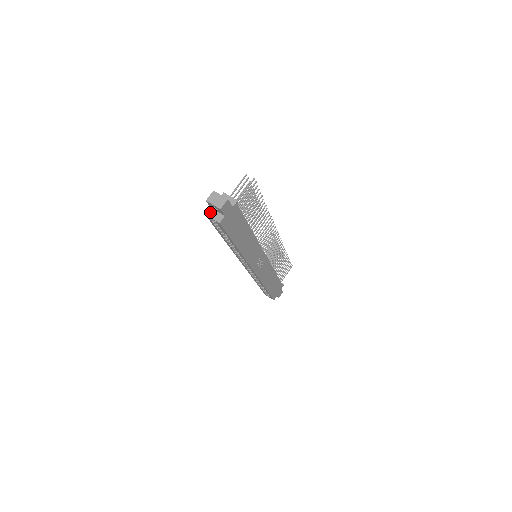
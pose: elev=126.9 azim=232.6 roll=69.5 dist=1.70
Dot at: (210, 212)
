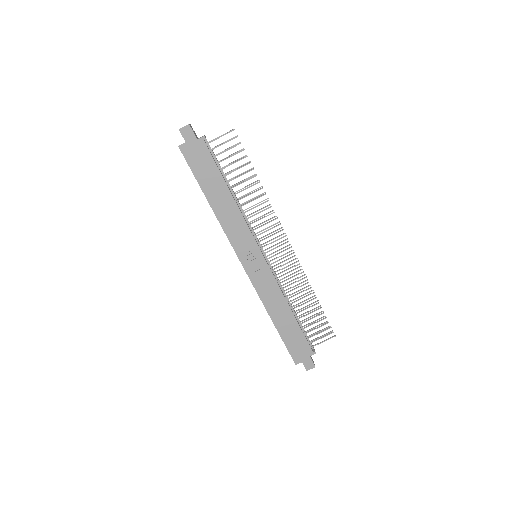
Dot at: occluded
